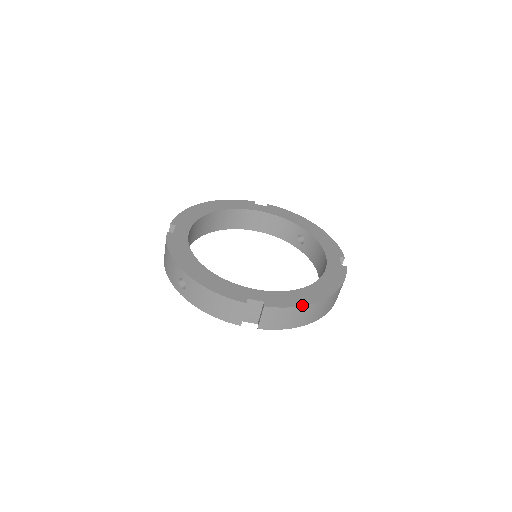
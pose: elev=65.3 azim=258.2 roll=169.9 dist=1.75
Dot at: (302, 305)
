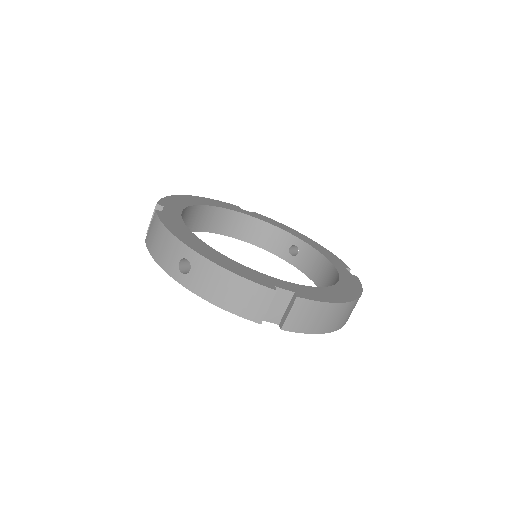
Dot at: (335, 302)
